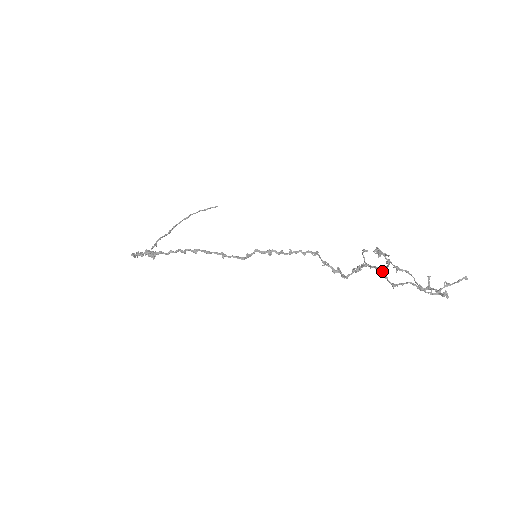
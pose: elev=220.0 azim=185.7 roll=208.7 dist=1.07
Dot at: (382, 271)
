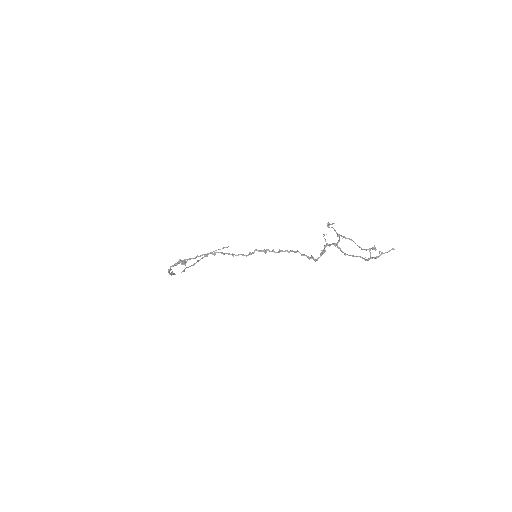
Dot at: (336, 245)
